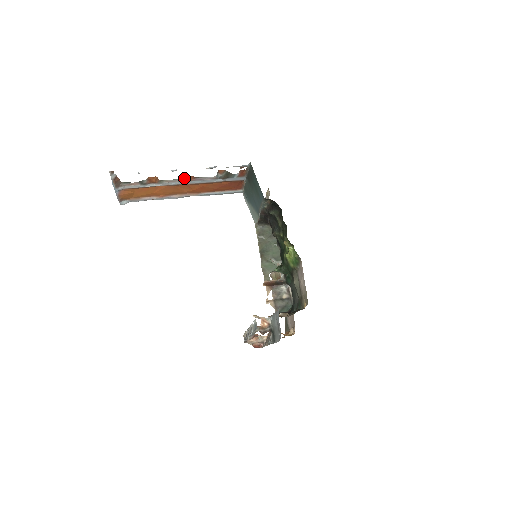
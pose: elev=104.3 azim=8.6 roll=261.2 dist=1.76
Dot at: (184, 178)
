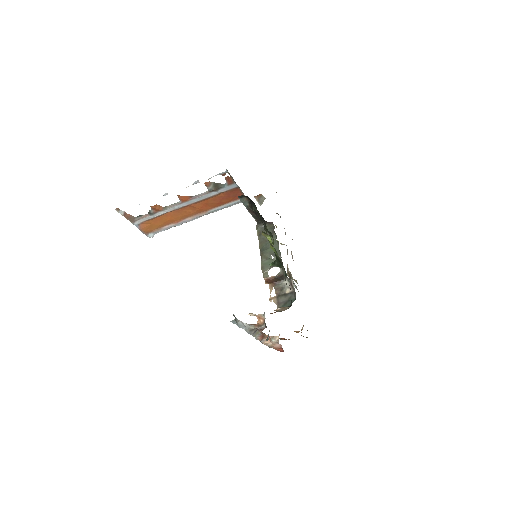
Dot at: (181, 200)
